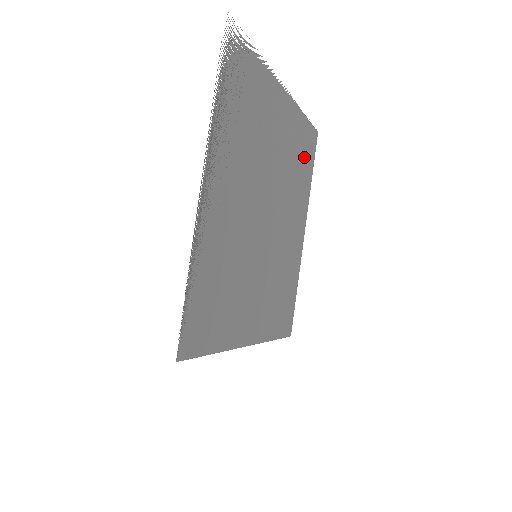
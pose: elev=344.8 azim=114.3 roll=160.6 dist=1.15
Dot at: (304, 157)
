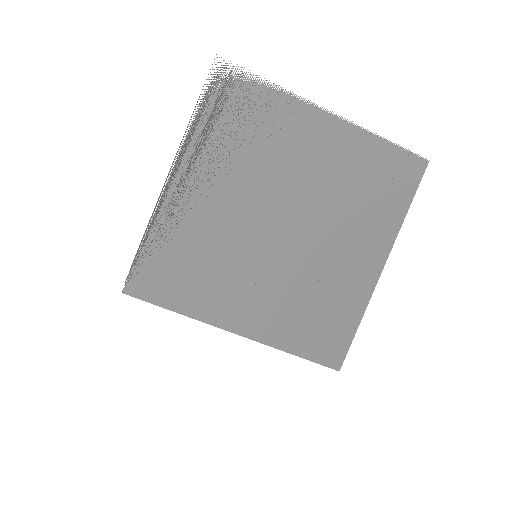
Dot at: (383, 183)
